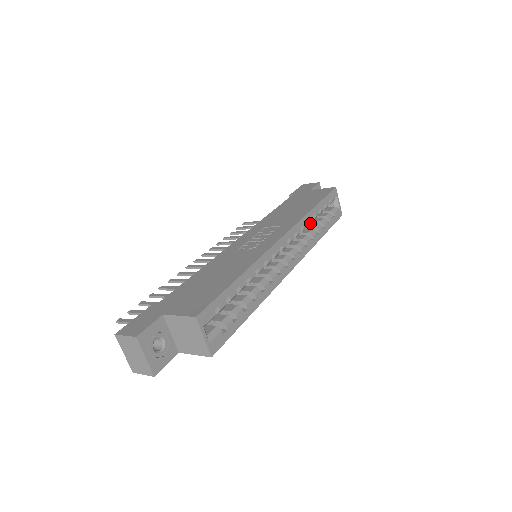
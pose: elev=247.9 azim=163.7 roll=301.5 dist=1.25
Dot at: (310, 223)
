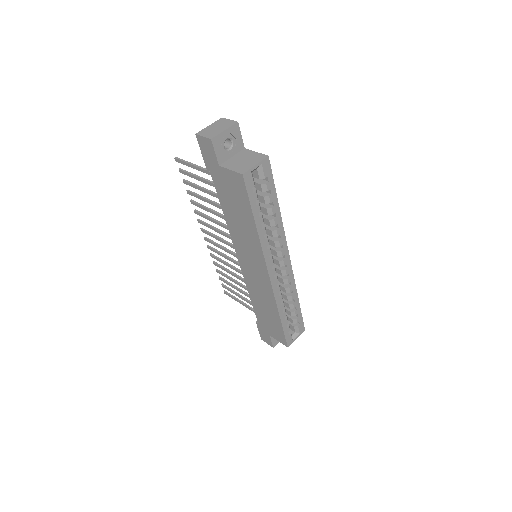
Dot at: occluded
